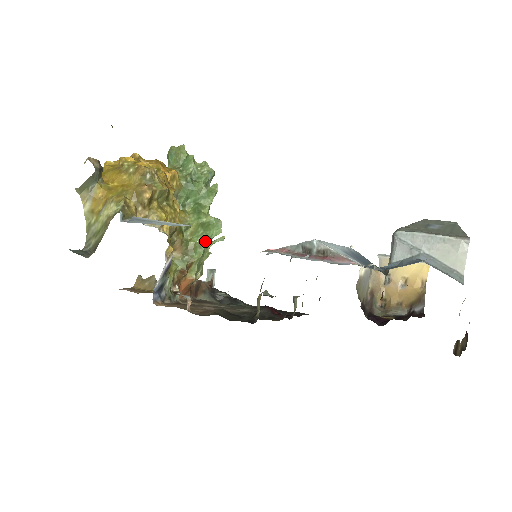
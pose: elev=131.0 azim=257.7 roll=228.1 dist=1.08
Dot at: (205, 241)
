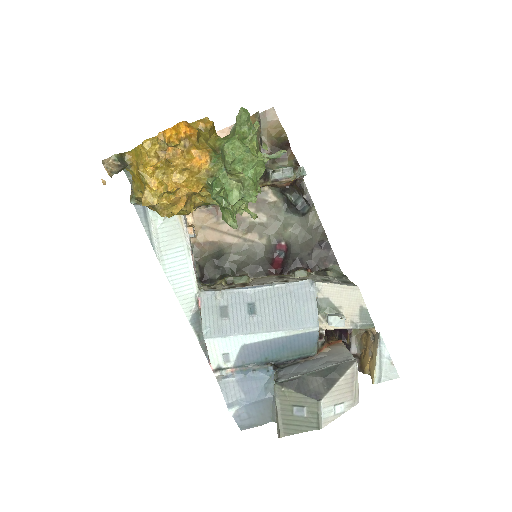
Dot at: occluded
